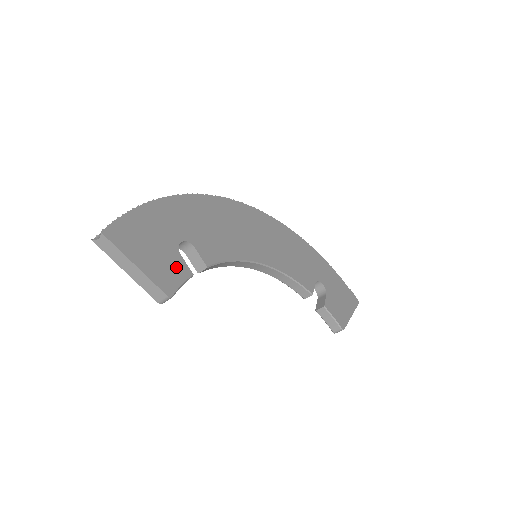
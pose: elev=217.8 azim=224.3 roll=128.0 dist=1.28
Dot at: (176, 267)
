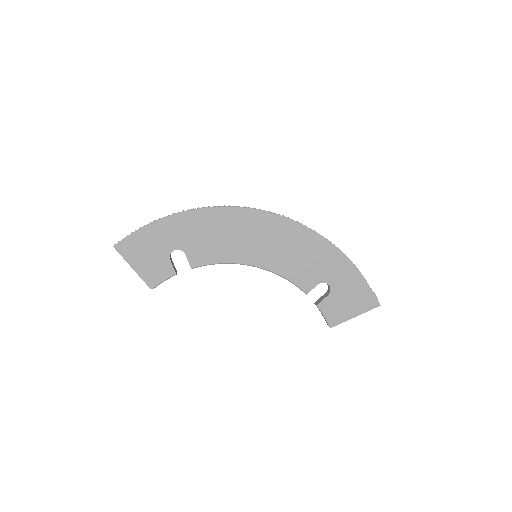
Dot at: (163, 269)
